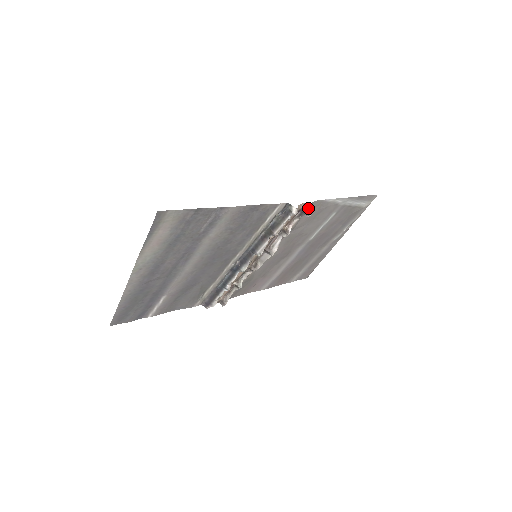
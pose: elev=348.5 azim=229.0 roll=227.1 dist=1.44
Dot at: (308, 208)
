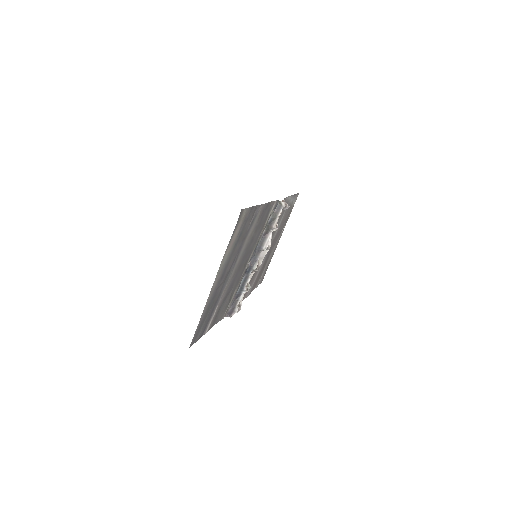
Dot at: occluded
